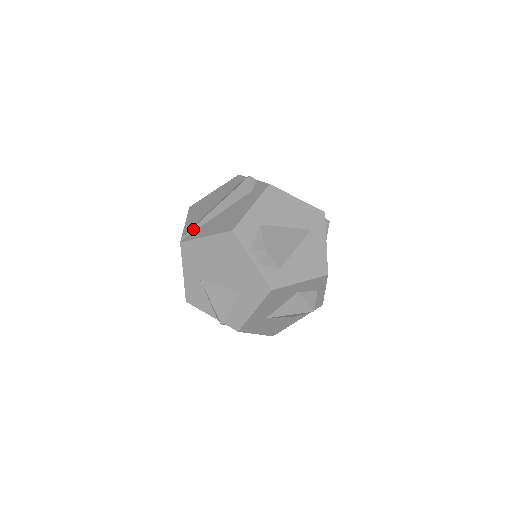
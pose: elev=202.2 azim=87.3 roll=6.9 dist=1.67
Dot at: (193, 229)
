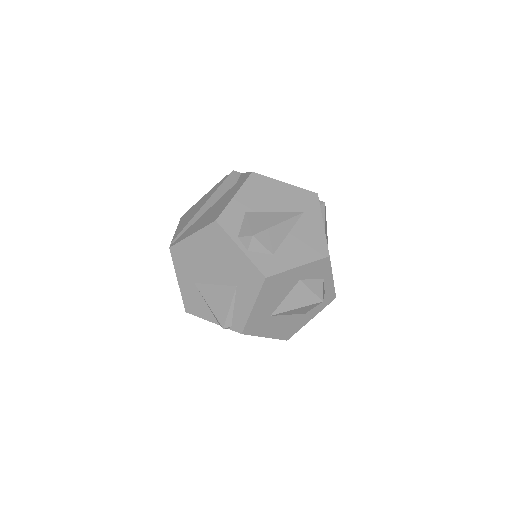
Dot at: (181, 232)
